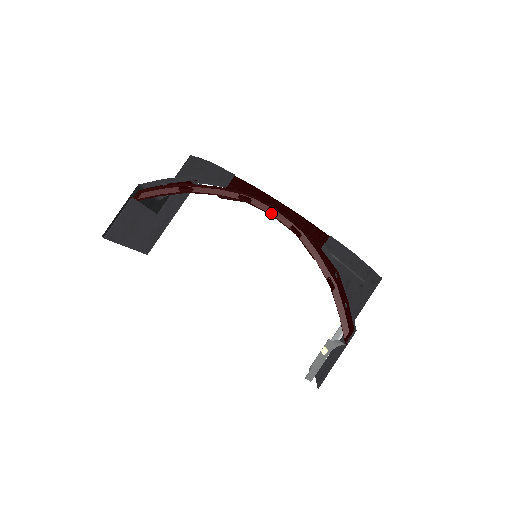
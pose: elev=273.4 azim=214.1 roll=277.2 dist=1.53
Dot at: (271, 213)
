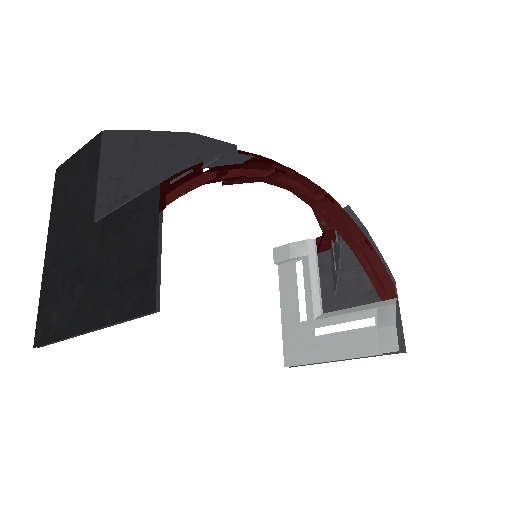
Dot at: (295, 187)
